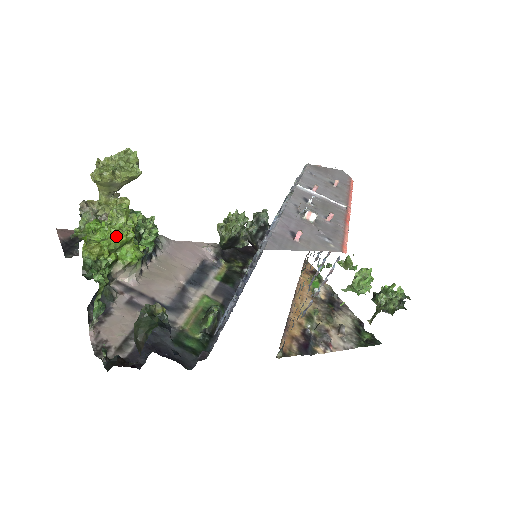
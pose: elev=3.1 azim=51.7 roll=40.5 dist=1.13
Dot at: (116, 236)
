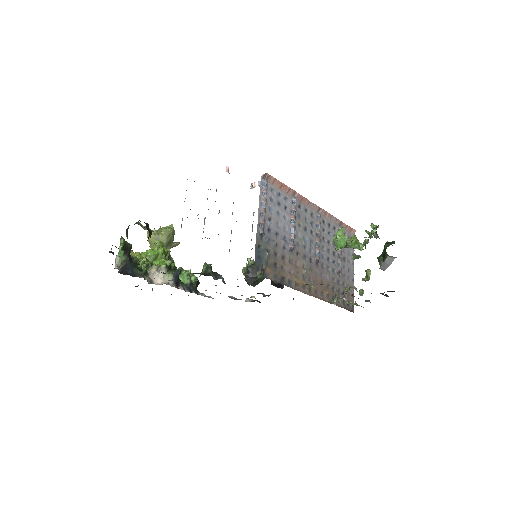
Dot at: (151, 249)
